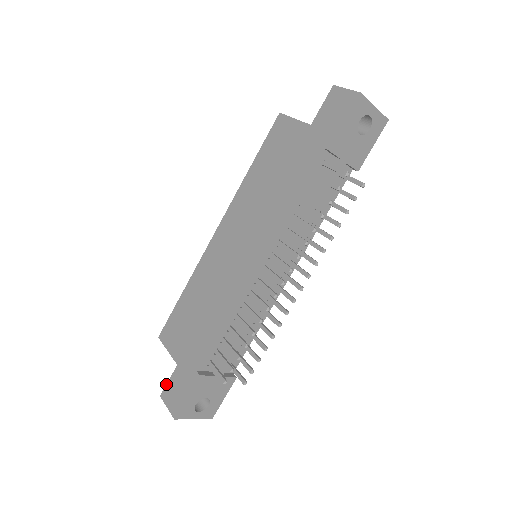
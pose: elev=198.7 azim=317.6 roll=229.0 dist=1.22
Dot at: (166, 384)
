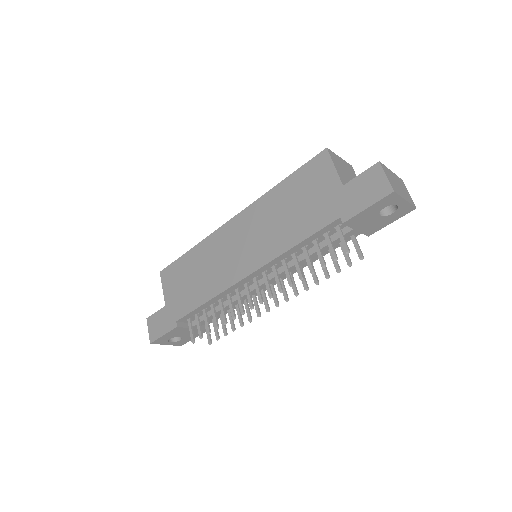
Dot at: (153, 314)
